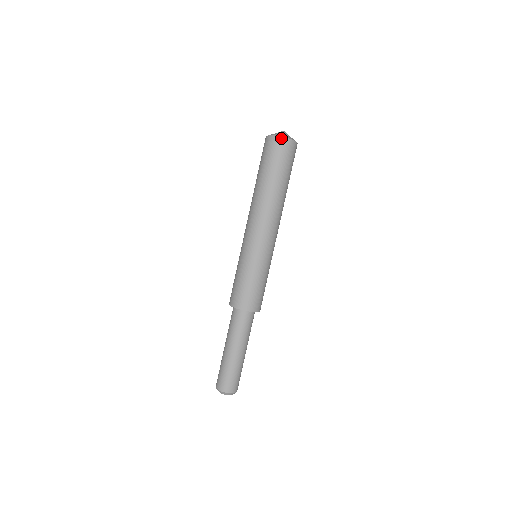
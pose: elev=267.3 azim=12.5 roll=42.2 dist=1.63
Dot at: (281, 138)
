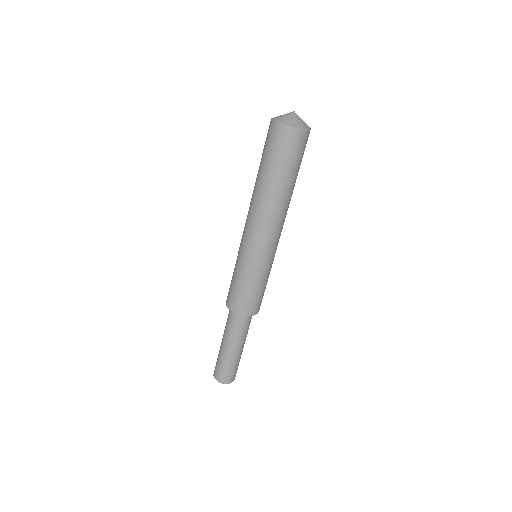
Dot at: (276, 124)
